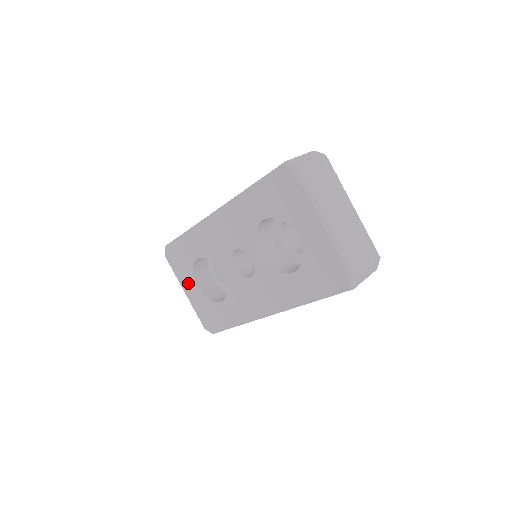
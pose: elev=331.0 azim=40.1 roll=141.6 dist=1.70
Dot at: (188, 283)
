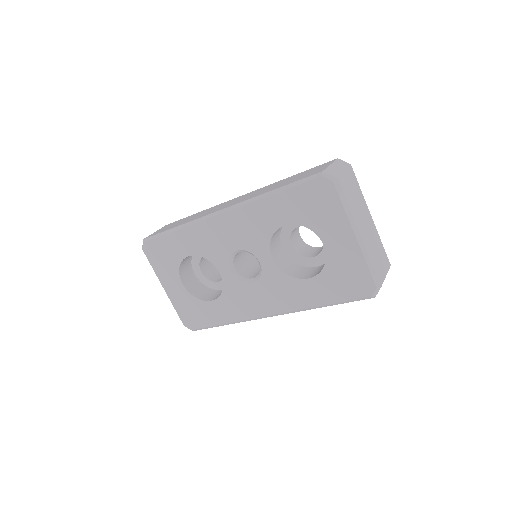
Dot at: (170, 280)
